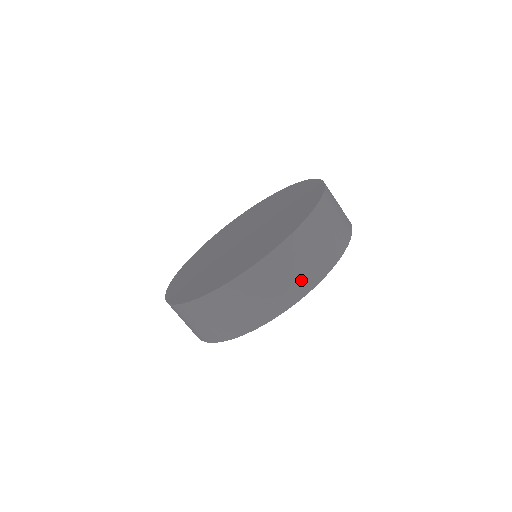
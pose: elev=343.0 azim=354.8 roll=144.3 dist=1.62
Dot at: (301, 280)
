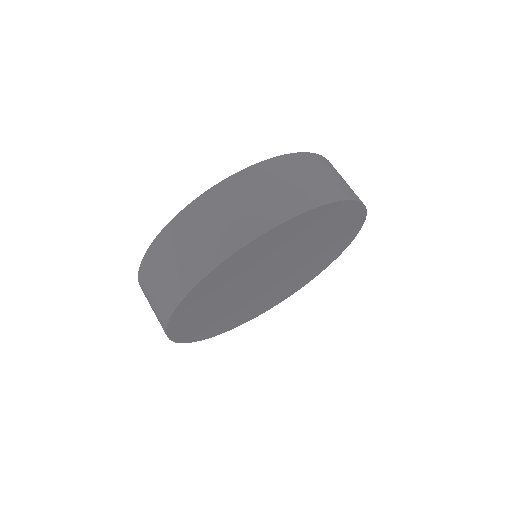
Dot at: (277, 205)
